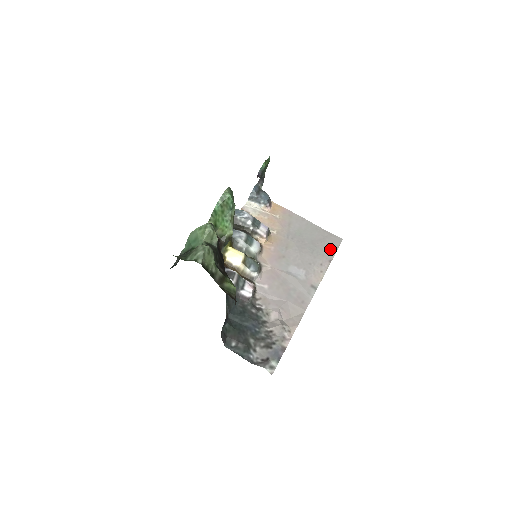
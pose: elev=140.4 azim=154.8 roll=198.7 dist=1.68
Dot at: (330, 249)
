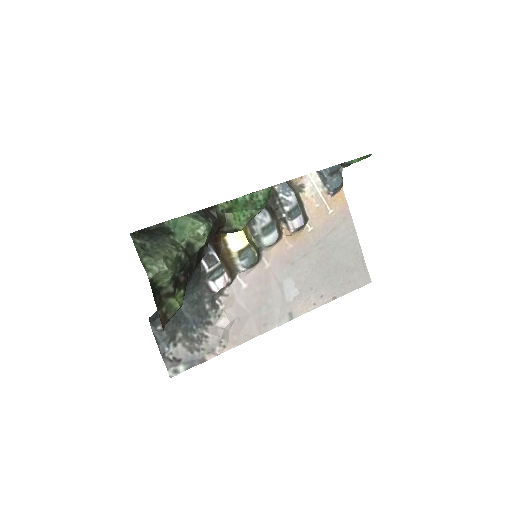
Dot at: (348, 285)
